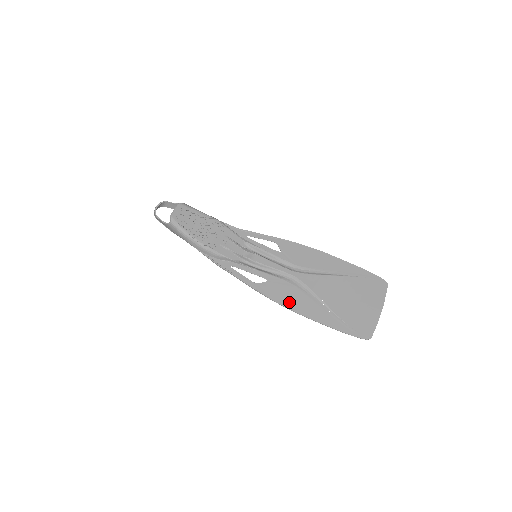
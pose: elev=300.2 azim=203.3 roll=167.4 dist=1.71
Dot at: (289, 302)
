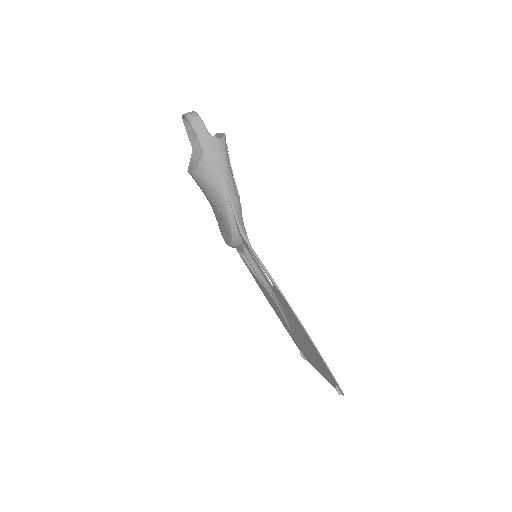
Dot at: (298, 321)
